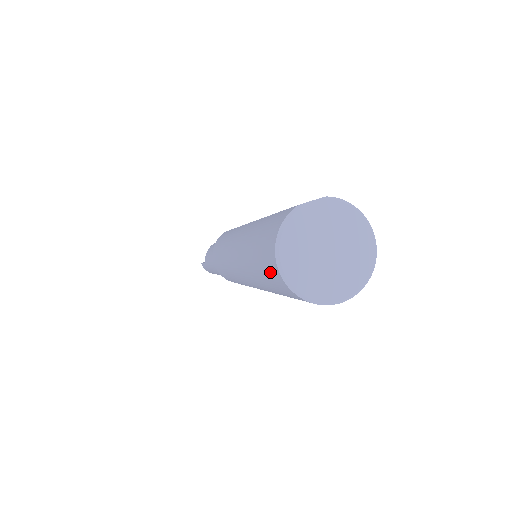
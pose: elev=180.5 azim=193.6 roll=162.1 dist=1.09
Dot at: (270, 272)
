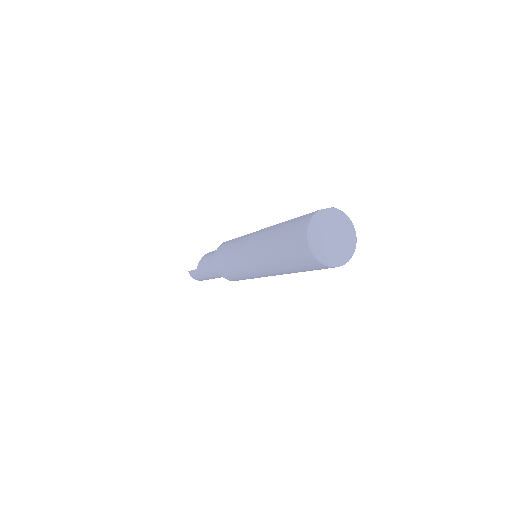
Dot at: (298, 248)
